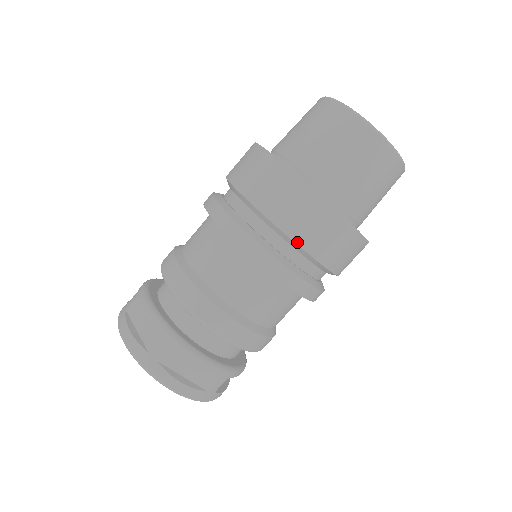
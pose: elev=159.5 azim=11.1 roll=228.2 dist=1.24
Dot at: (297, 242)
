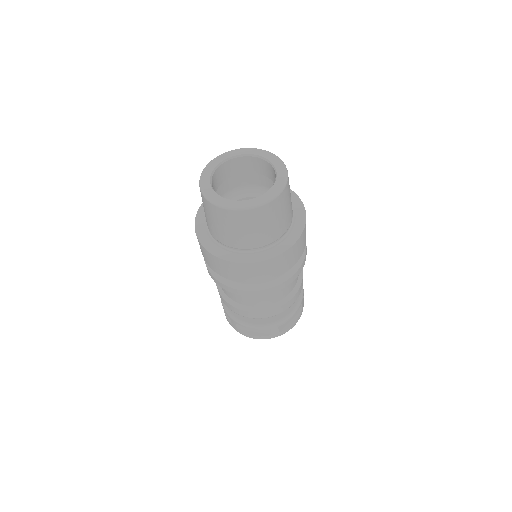
Dot at: occluded
